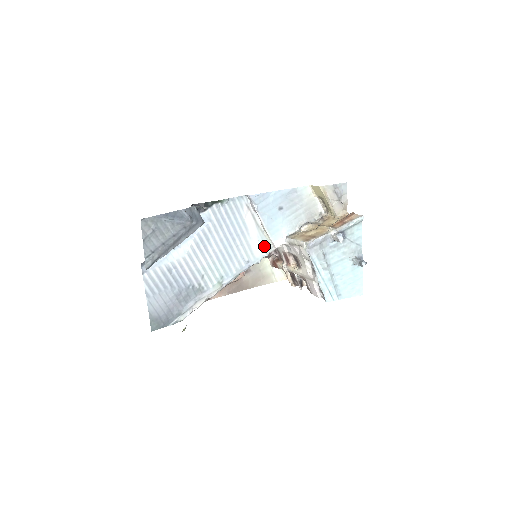
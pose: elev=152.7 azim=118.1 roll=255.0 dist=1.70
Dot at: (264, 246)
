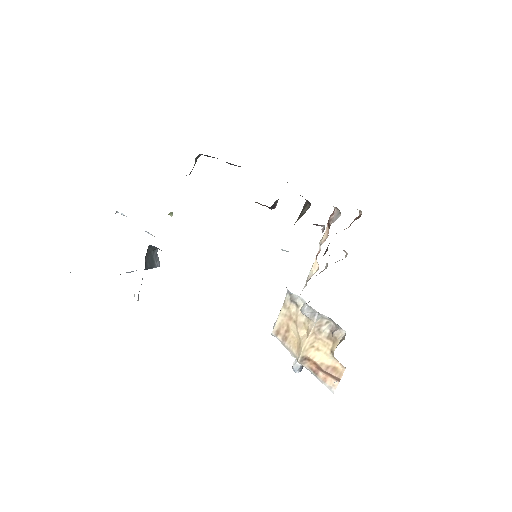
Dot at: occluded
